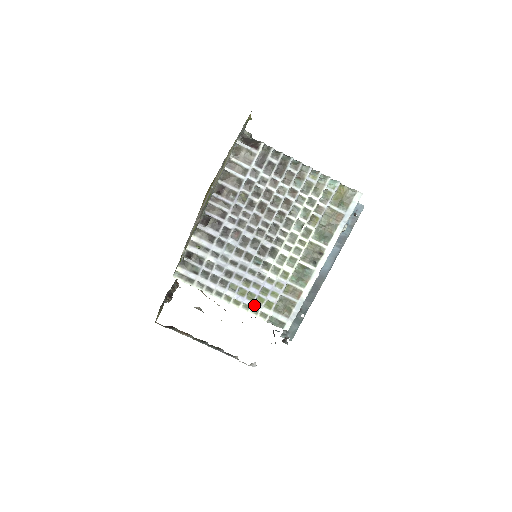
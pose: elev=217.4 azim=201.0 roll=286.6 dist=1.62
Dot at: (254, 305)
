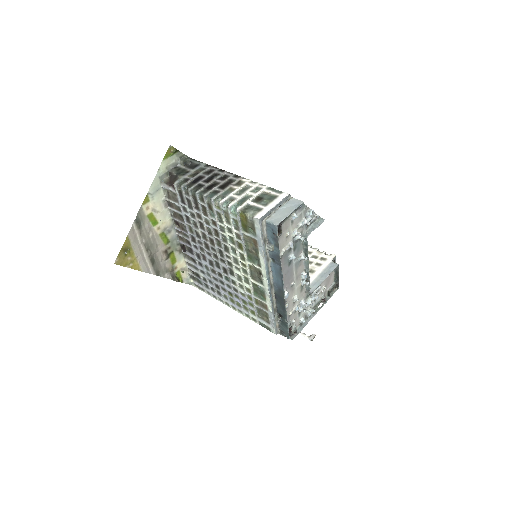
Dot at: (244, 311)
